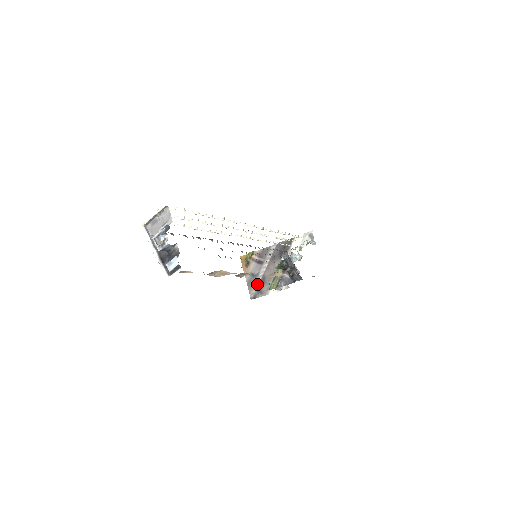
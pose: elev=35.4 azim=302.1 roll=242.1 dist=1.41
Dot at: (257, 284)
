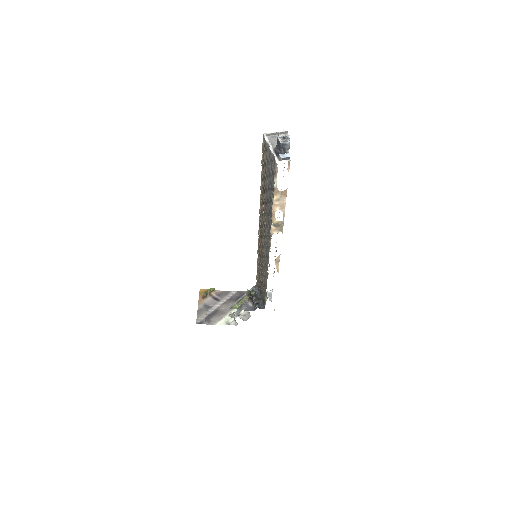
Dot at: (207, 314)
